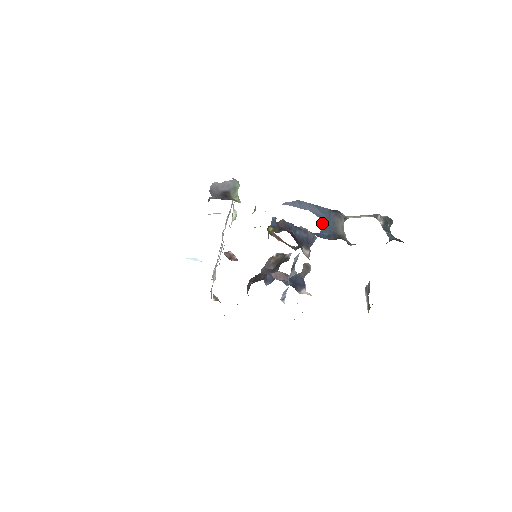
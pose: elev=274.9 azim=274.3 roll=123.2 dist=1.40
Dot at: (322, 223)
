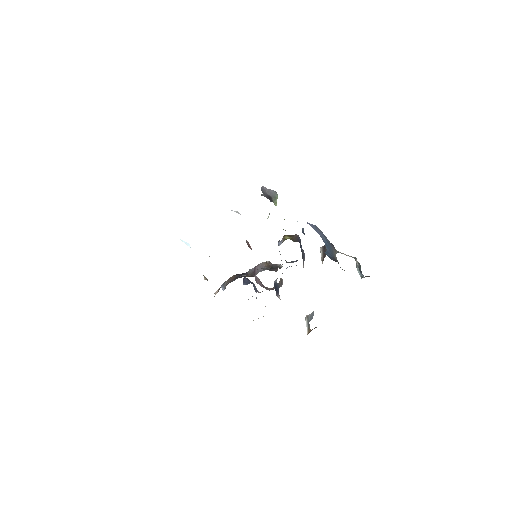
Dot at: (326, 247)
